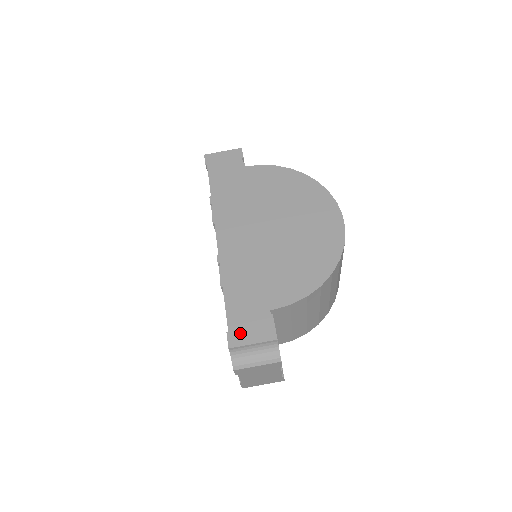
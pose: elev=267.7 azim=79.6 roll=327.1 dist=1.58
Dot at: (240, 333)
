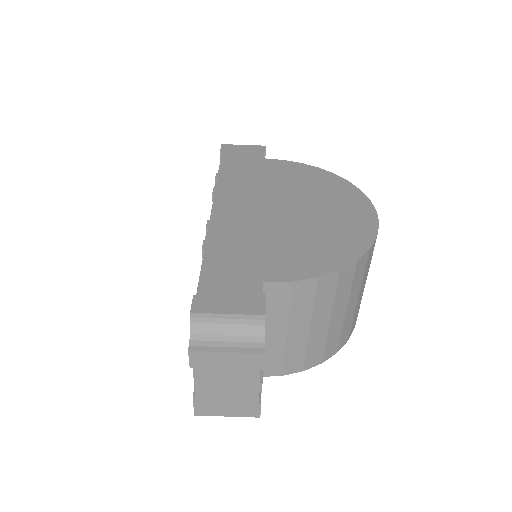
Dot at: (213, 298)
